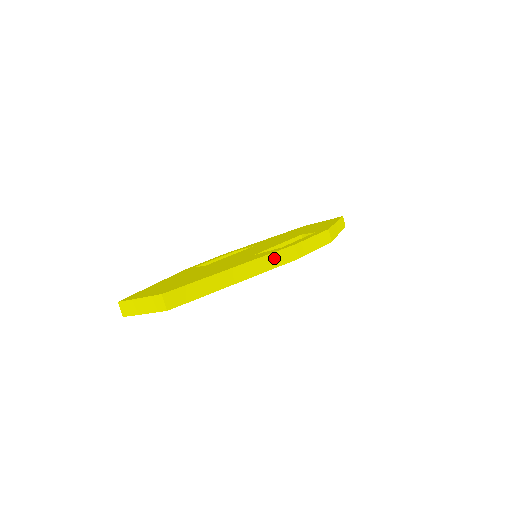
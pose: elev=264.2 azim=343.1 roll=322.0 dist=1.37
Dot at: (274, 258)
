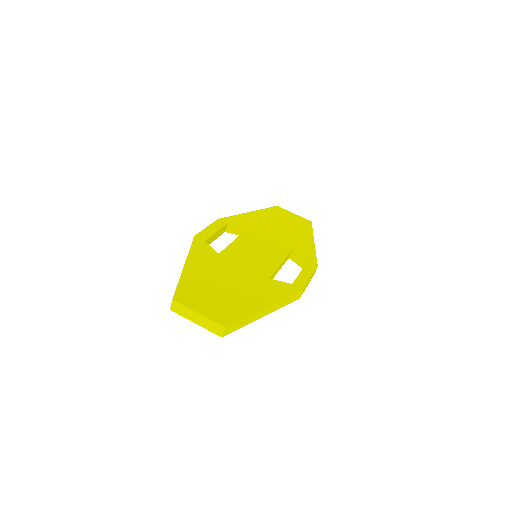
Dot at: (289, 299)
